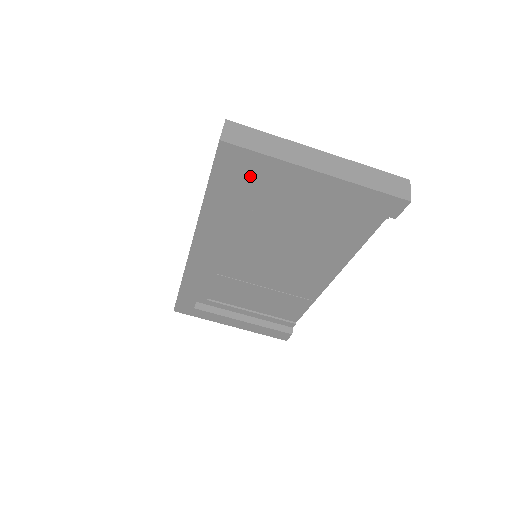
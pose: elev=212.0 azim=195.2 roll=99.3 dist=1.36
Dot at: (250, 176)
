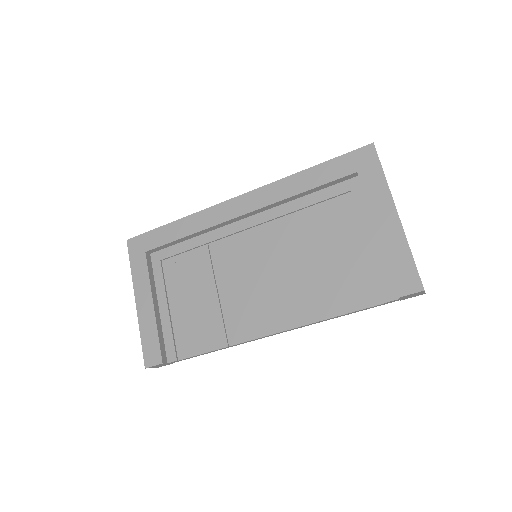
Dot at: (349, 187)
